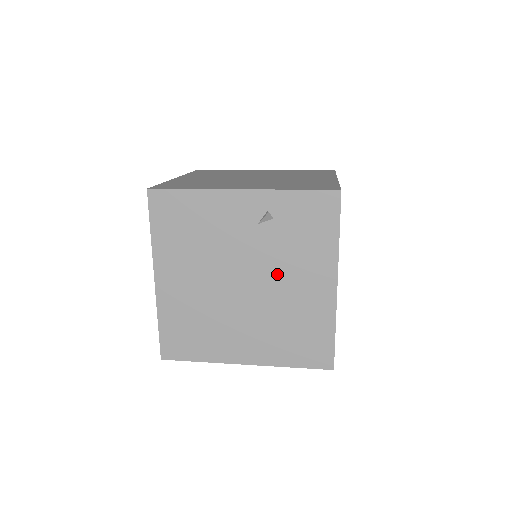
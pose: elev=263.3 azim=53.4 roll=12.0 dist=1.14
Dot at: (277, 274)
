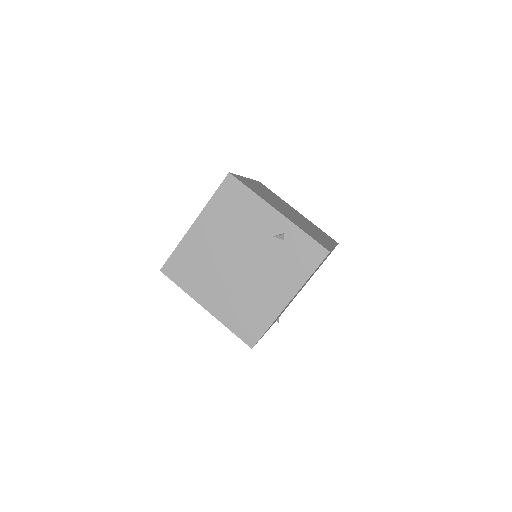
Dot at: (262, 271)
